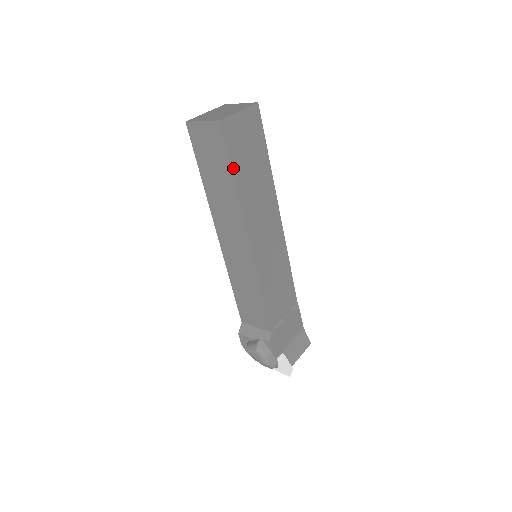
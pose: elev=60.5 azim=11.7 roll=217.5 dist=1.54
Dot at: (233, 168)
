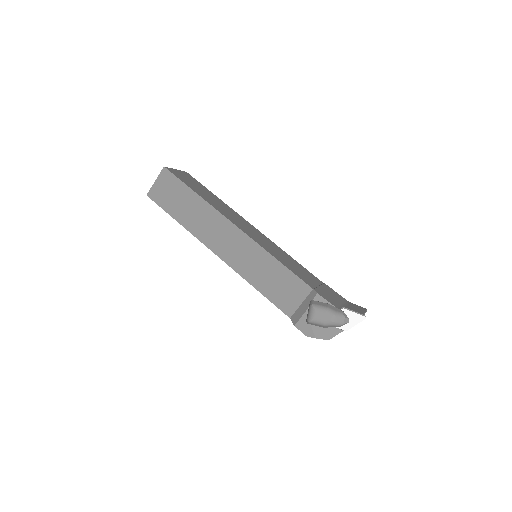
Dot at: (190, 188)
